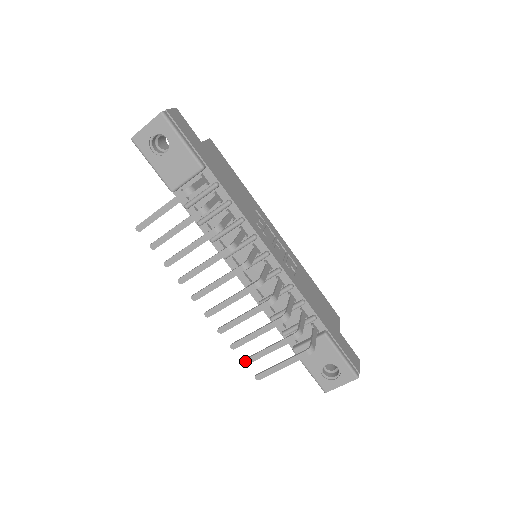
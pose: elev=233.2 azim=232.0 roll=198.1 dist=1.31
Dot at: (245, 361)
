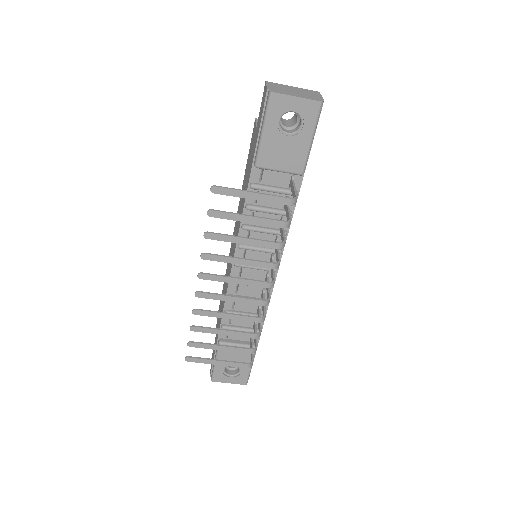
Dot at: (191, 343)
